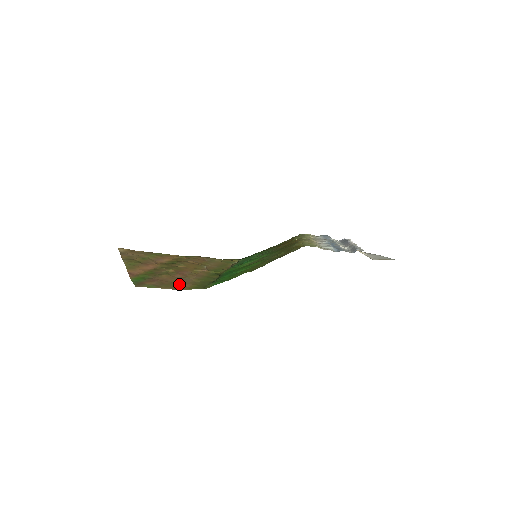
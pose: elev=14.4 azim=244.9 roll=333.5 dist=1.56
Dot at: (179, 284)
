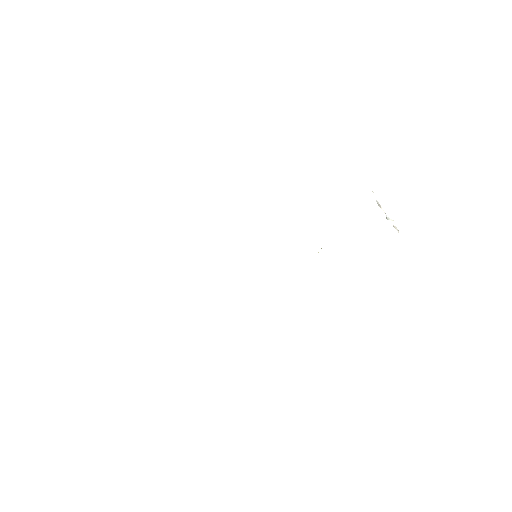
Dot at: occluded
